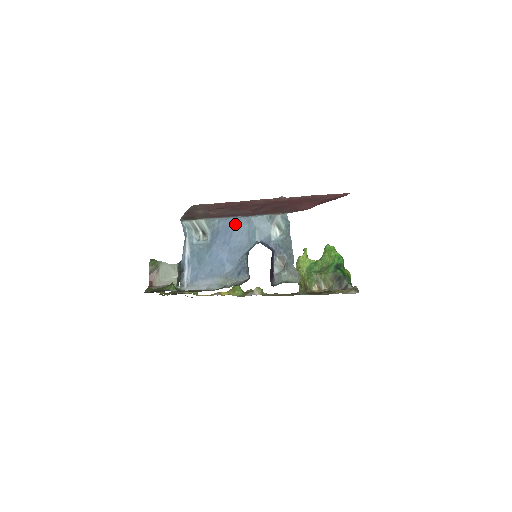
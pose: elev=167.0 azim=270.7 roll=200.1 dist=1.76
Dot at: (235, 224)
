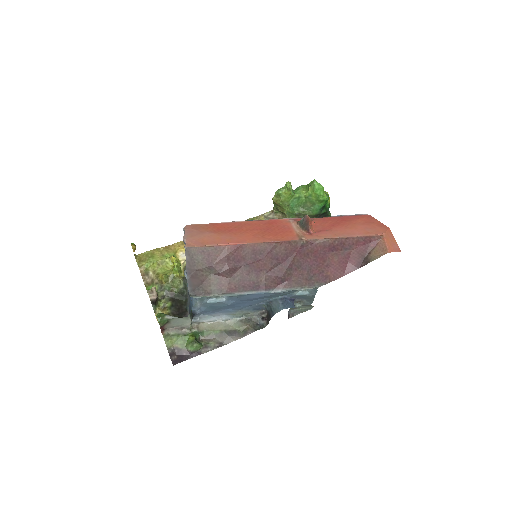
Dot at: (259, 296)
